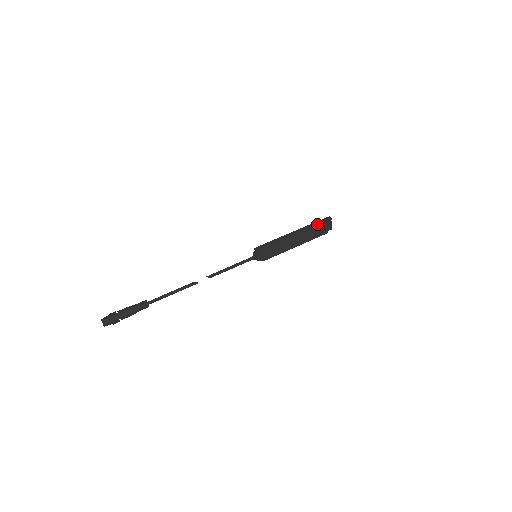
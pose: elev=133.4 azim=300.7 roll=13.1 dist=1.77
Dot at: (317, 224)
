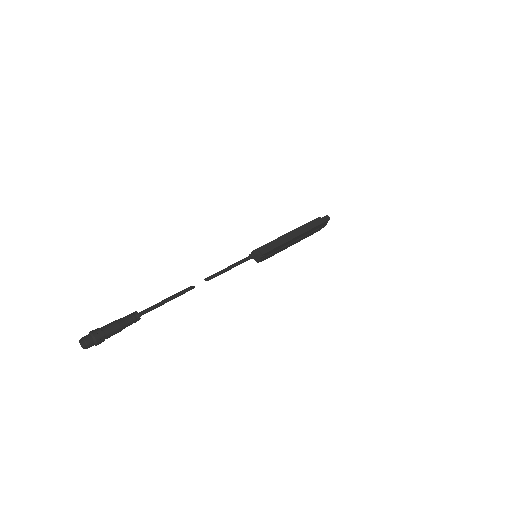
Dot at: (318, 225)
